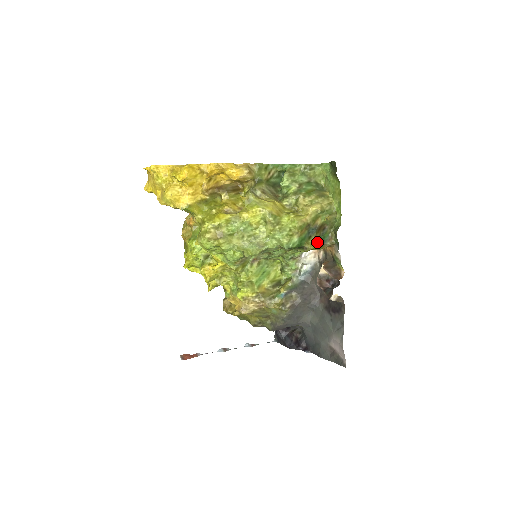
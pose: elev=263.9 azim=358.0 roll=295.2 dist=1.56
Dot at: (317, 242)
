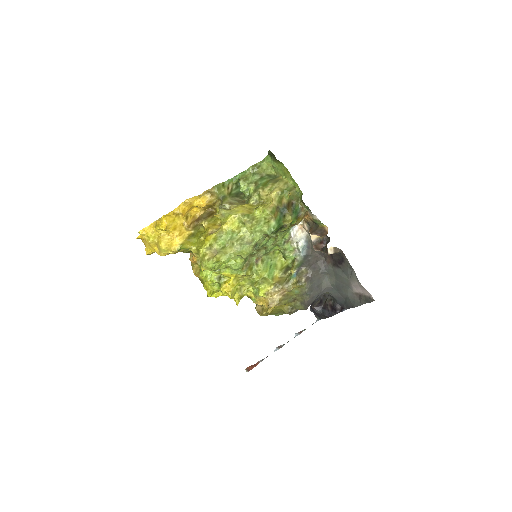
Dot at: (292, 217)
